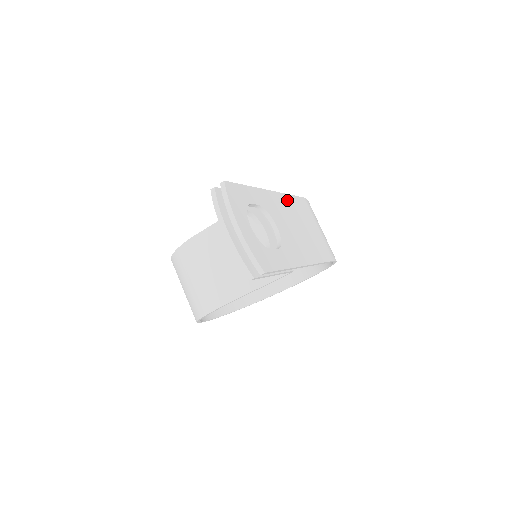
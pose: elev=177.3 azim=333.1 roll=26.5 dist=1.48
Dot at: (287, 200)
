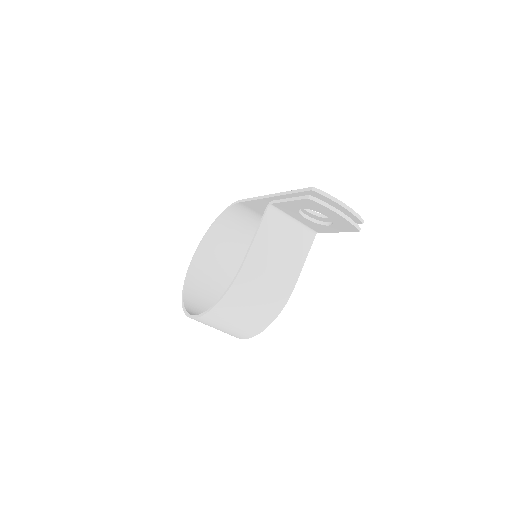
Dot at: occluded
